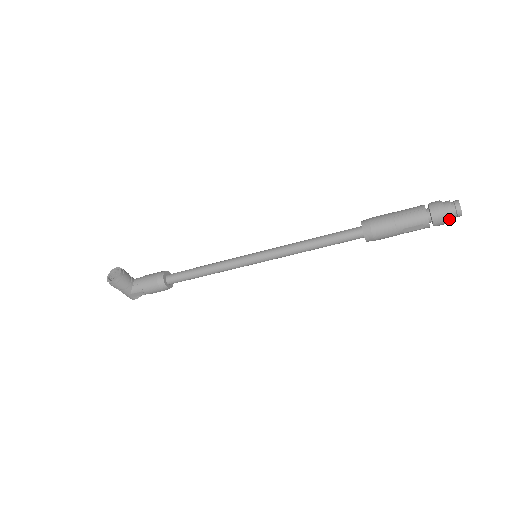
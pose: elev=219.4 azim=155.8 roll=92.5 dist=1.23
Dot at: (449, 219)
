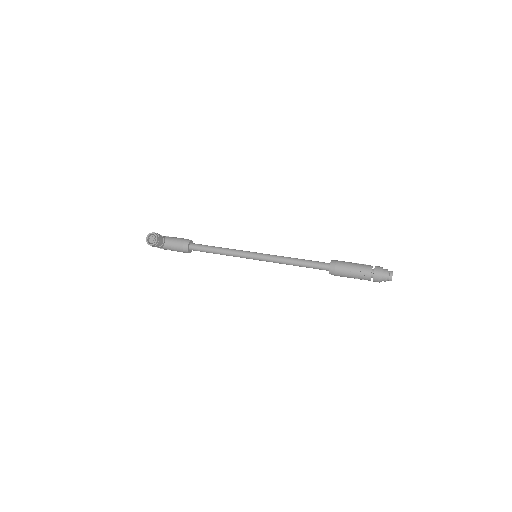
Dot at: occluded
